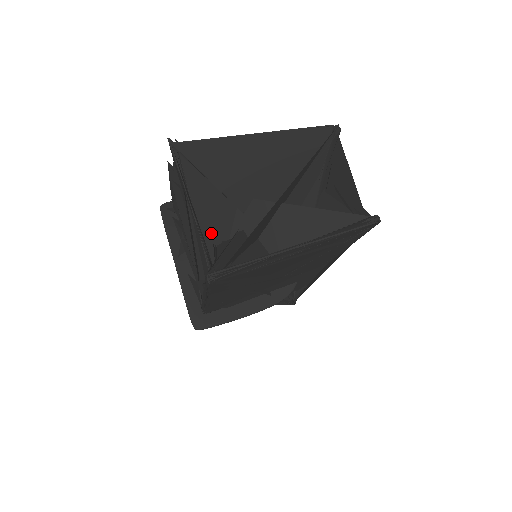
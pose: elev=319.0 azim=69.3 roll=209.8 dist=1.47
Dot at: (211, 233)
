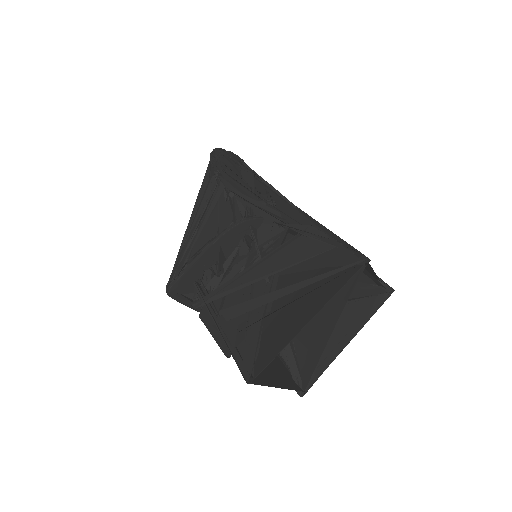
Dot at: occluded
